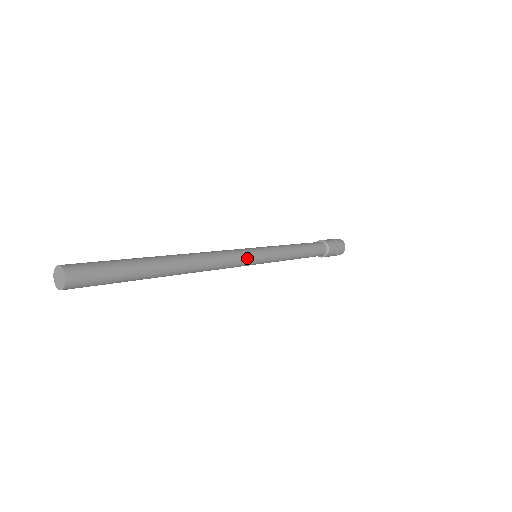
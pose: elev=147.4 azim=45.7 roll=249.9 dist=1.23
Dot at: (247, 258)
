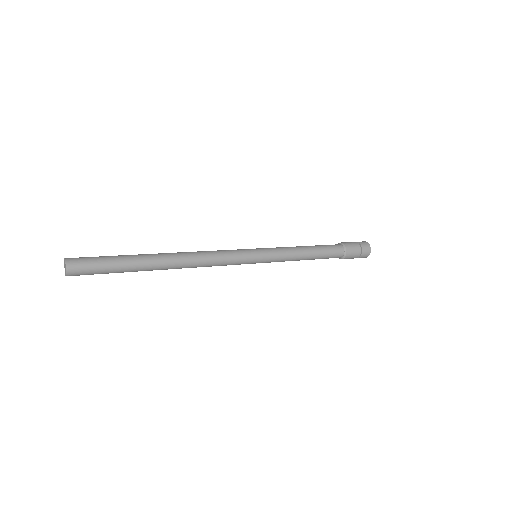
Dot at: (240, 262)
